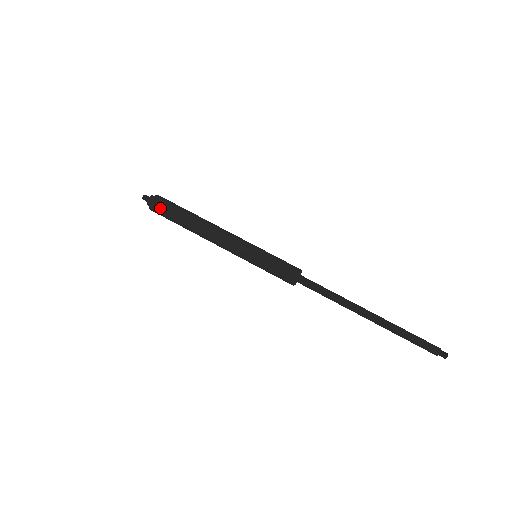
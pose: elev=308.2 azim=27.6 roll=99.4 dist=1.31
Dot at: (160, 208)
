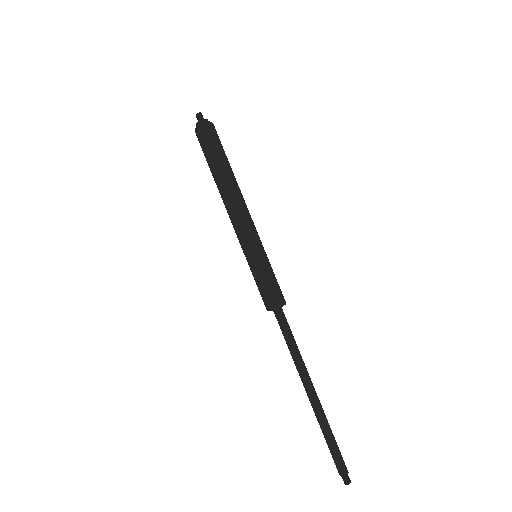
Dot at: (201, 140)
